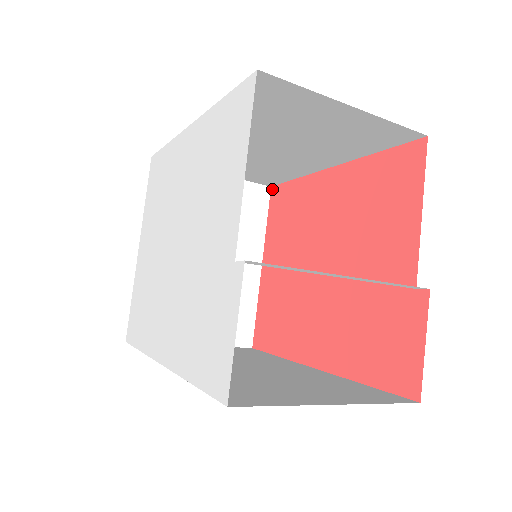
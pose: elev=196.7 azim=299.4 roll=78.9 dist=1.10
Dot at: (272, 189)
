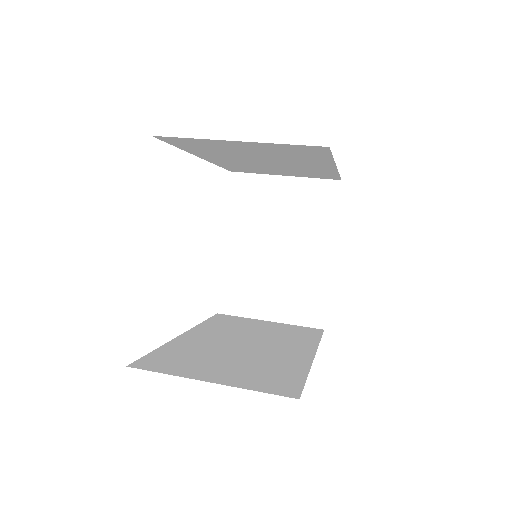
Dot at: occluded
